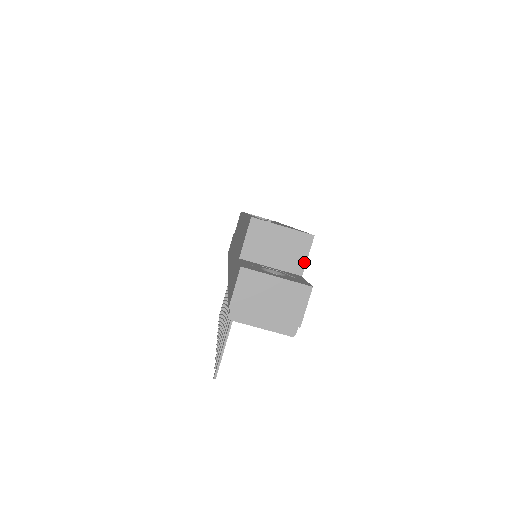
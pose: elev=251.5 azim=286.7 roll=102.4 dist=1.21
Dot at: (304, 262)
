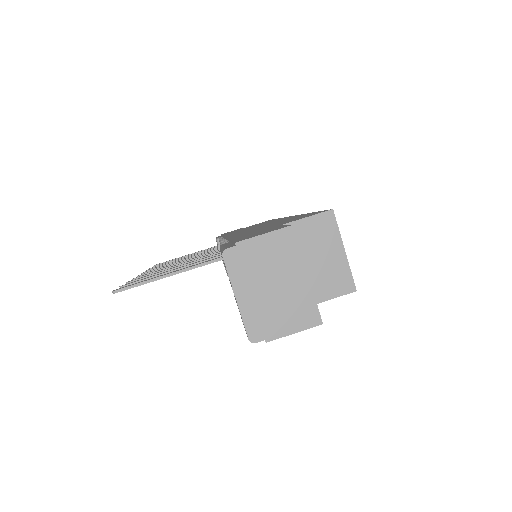
Dot at: (321, 299)
